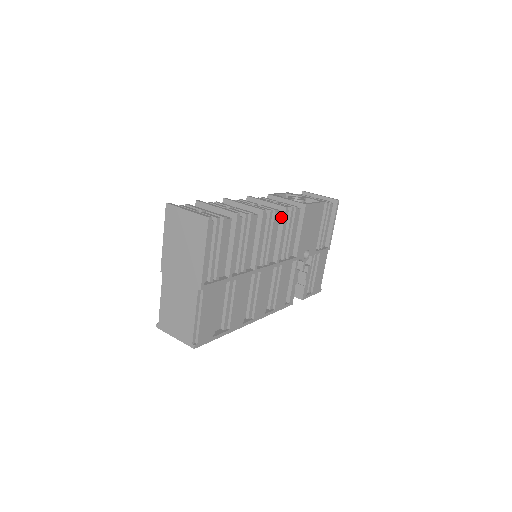
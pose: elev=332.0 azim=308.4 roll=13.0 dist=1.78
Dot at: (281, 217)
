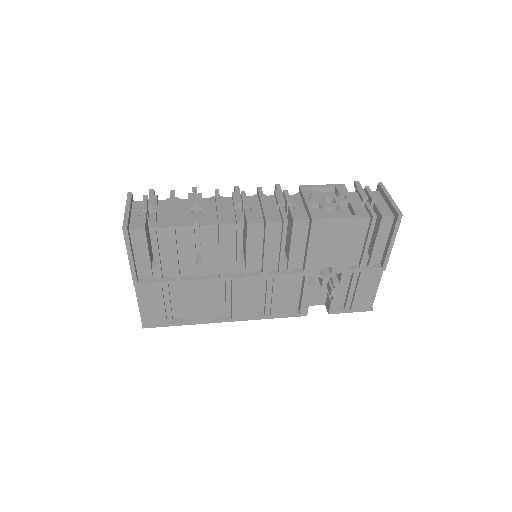
Dot at: (264, 229)
